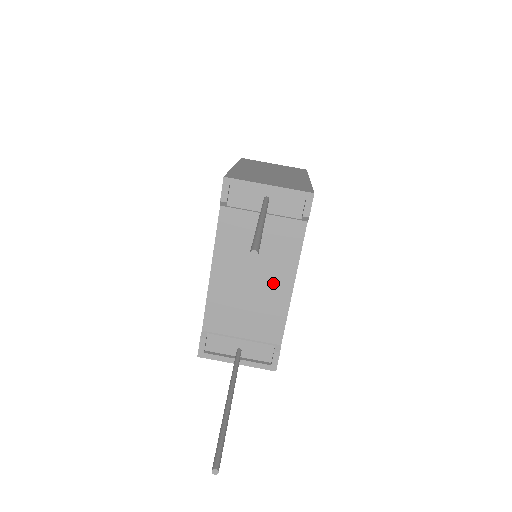
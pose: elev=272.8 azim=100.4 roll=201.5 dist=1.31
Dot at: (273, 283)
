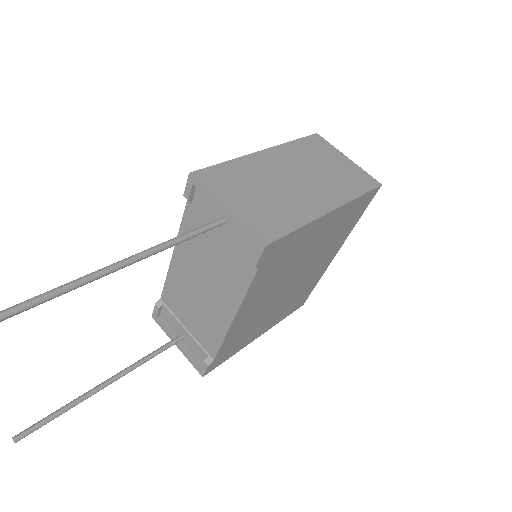
Dot at: (217, 303)
